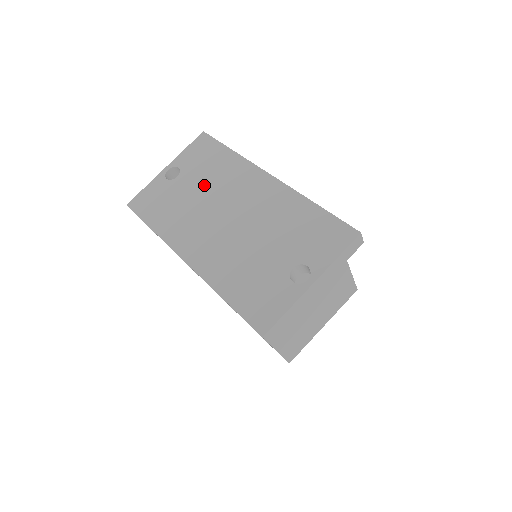
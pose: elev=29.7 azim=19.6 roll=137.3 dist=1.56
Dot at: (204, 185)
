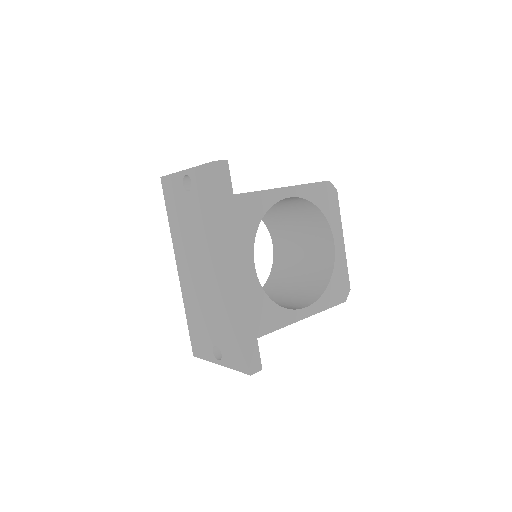
Dot at: (199, 224)
